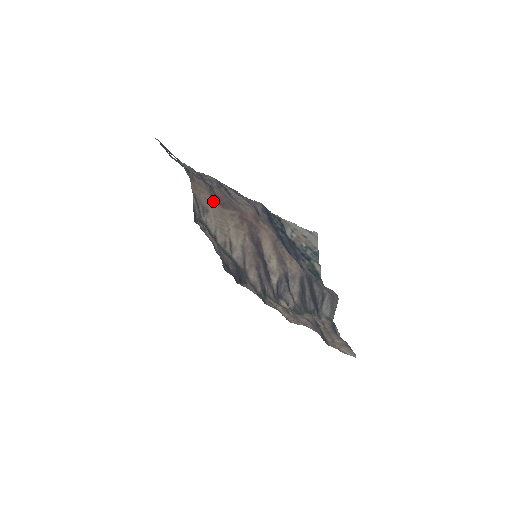
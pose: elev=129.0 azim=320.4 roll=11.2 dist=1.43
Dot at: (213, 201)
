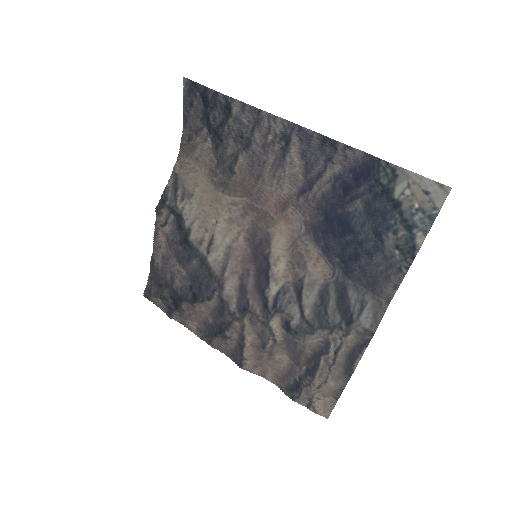
Dot at: (208, 183)
